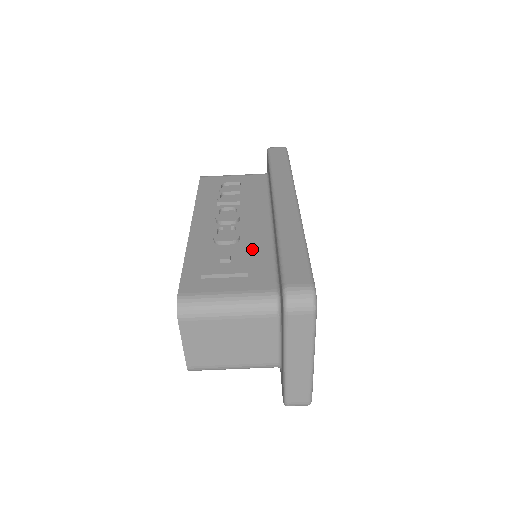
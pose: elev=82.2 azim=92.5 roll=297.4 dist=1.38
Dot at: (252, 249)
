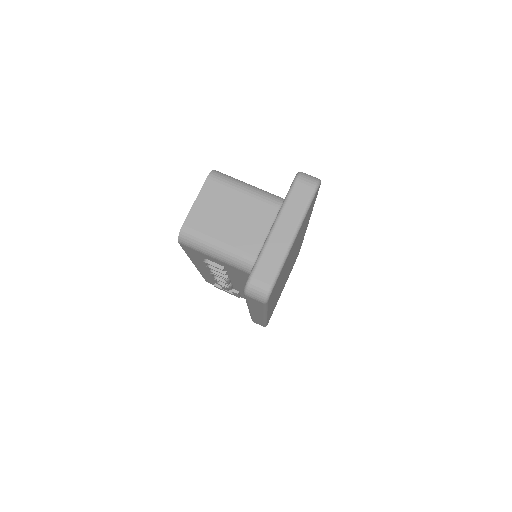
Dot at: occluded
